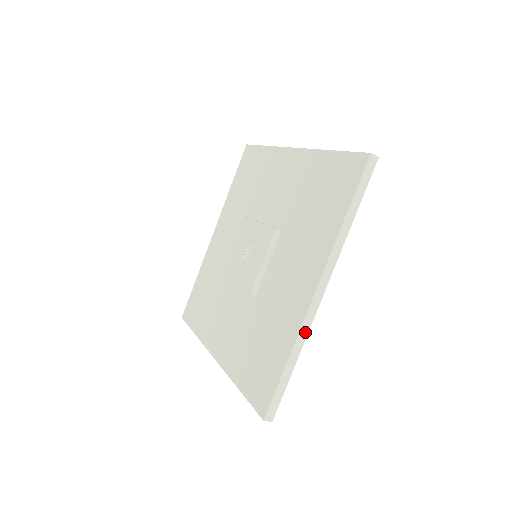
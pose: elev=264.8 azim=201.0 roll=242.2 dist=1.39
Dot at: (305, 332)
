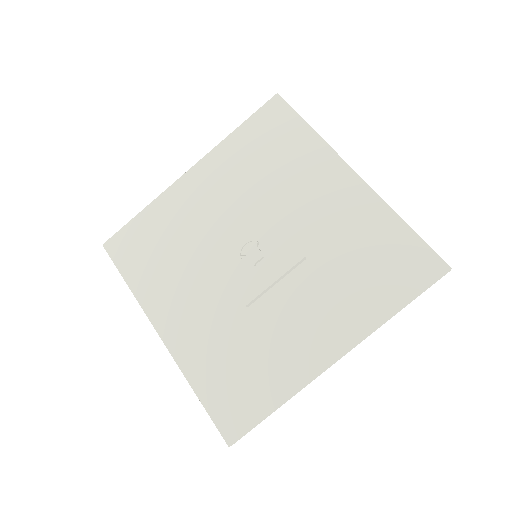
Dot at: (305, 386)
